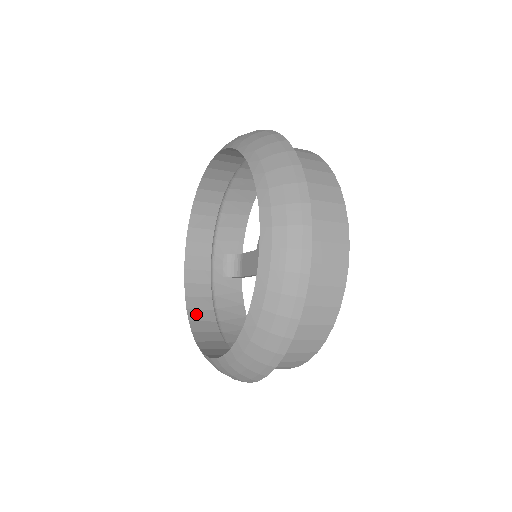
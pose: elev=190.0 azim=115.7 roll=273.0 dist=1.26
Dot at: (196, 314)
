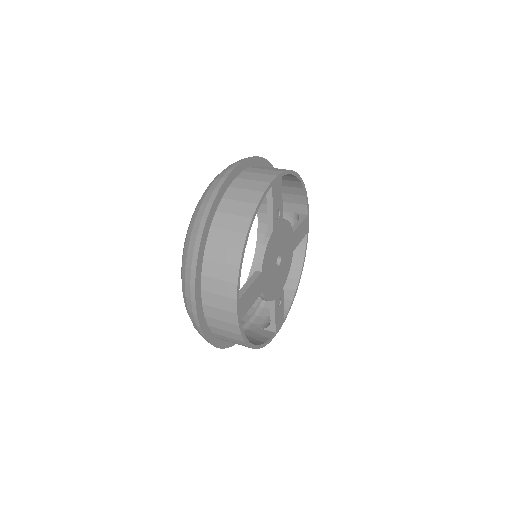
Dot at: occluded
